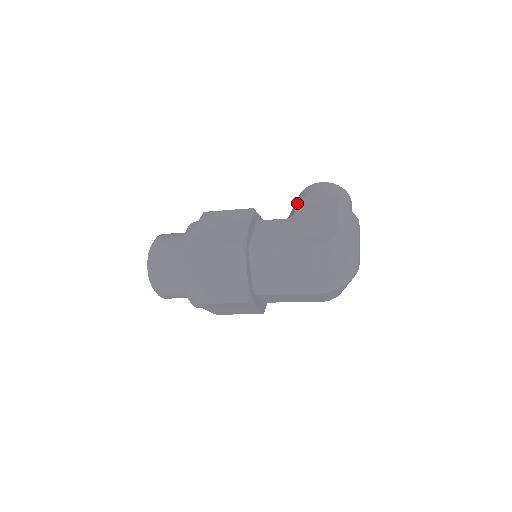
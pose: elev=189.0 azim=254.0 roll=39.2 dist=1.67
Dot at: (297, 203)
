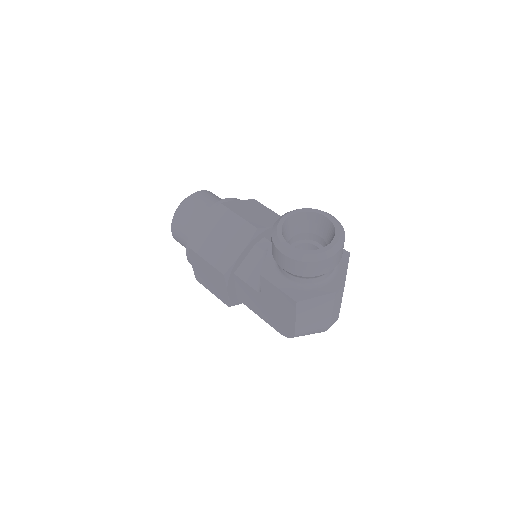
Dot at: (261, 280)
